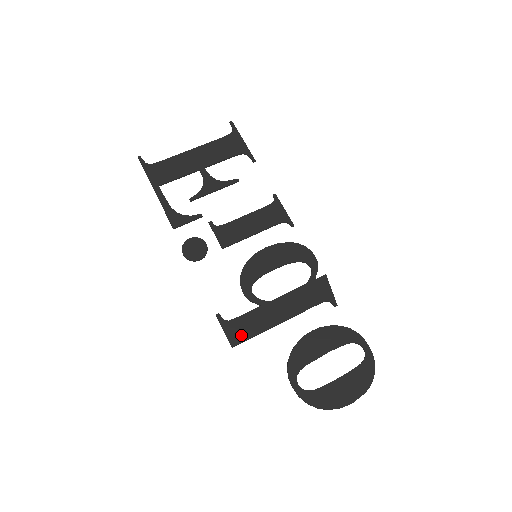
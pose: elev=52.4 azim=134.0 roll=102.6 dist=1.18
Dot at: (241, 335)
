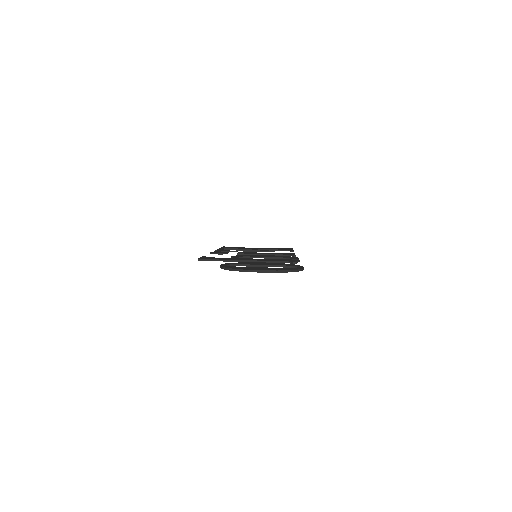
Dot at: (210, 259)
